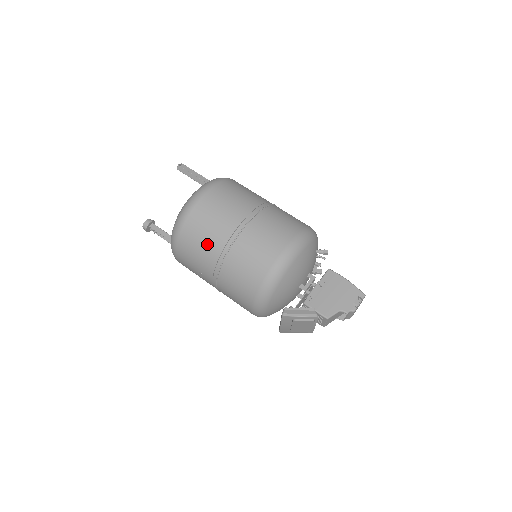
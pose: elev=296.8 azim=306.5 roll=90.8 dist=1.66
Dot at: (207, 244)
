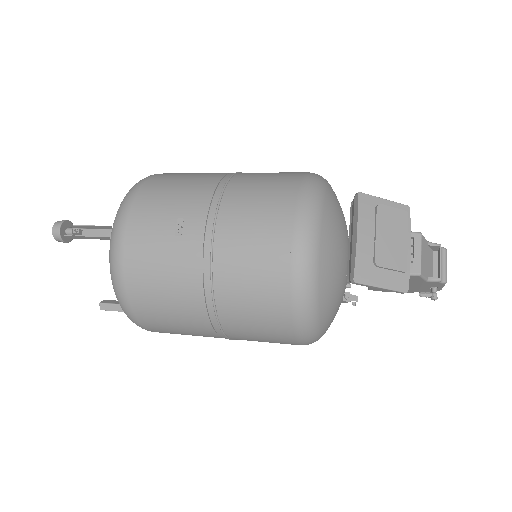
Dot at: (197, 176)
